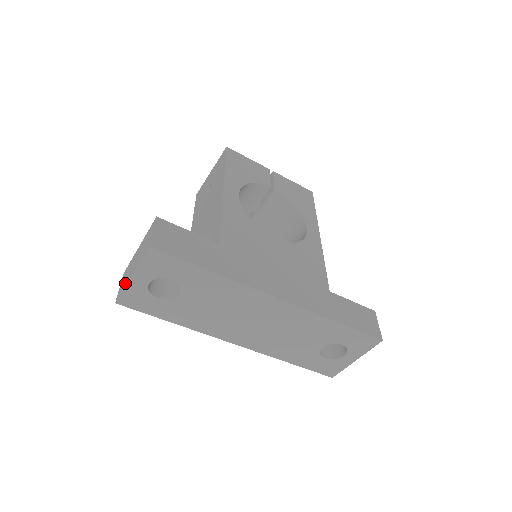
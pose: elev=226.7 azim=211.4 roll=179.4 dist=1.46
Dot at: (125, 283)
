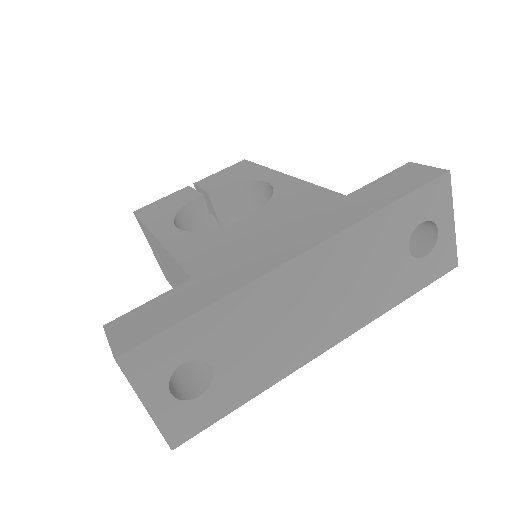
Dot at: occluded
